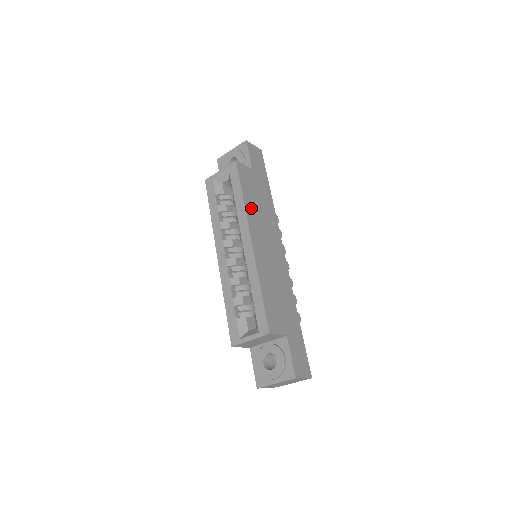
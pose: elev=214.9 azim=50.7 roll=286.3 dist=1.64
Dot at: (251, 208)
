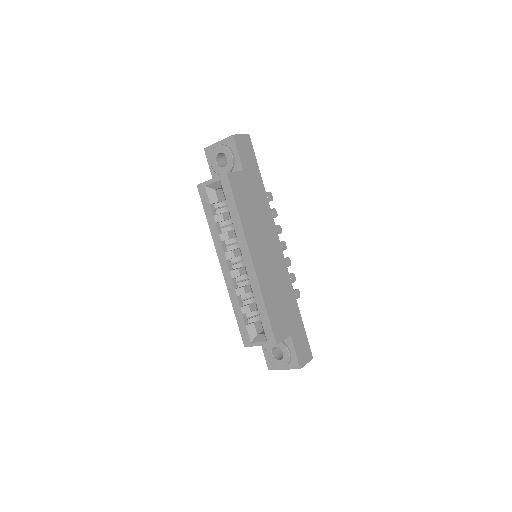
Dot at: (248, 222)
